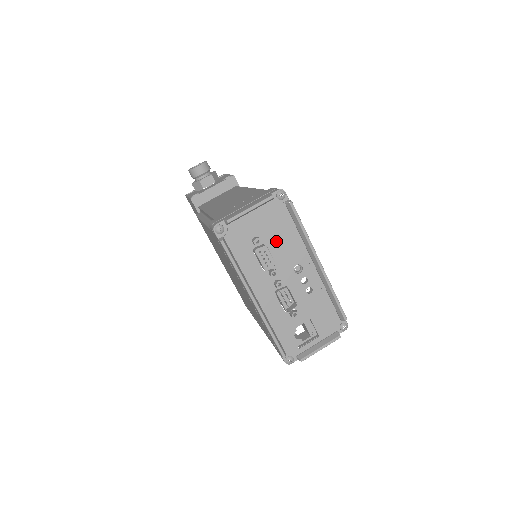
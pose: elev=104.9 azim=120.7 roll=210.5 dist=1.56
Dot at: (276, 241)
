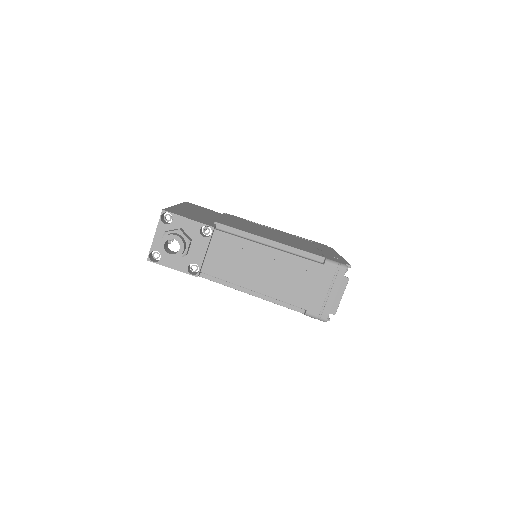
Dot at: occluded
